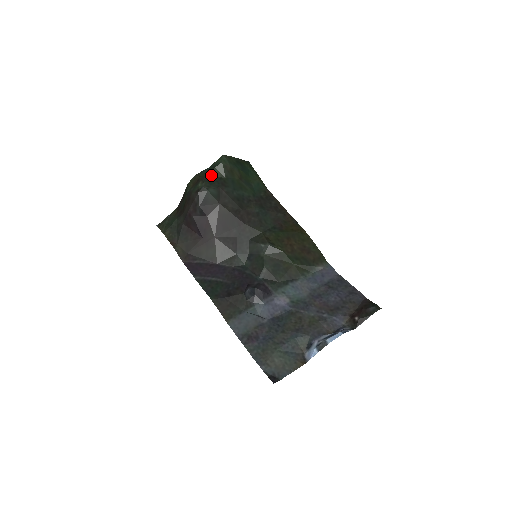
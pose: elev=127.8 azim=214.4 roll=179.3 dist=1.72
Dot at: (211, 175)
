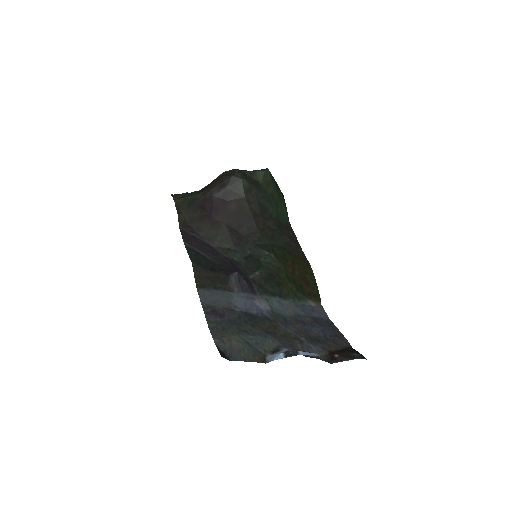
Dot at: (249, 174)
